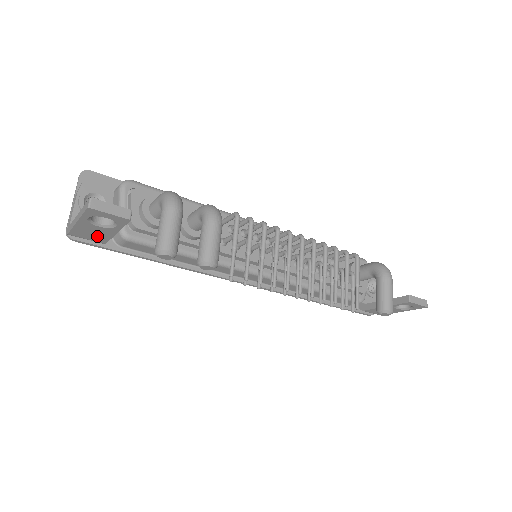
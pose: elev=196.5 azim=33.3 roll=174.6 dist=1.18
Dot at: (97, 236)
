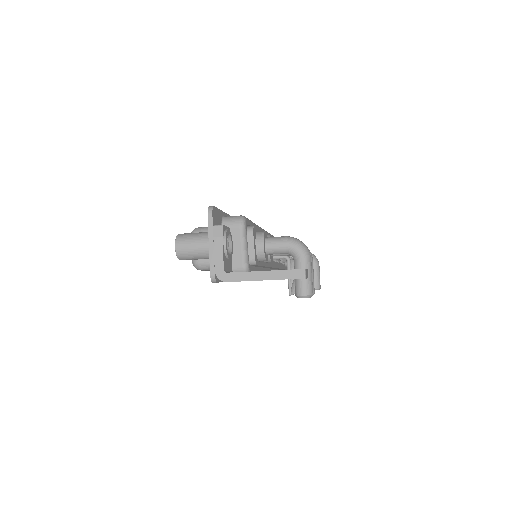
Dot at: occluded
